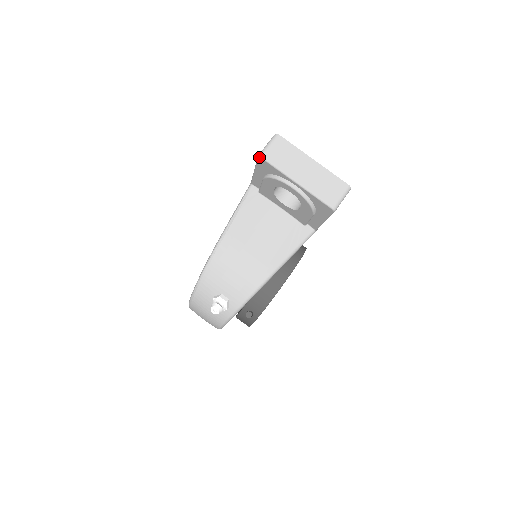
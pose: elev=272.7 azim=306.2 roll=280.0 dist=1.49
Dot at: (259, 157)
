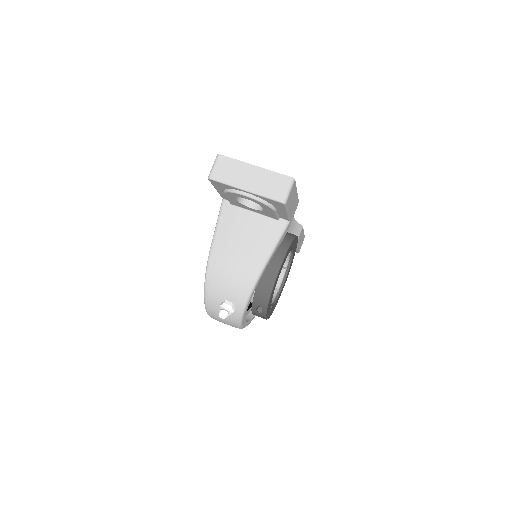
Dot at: (209, 179)
